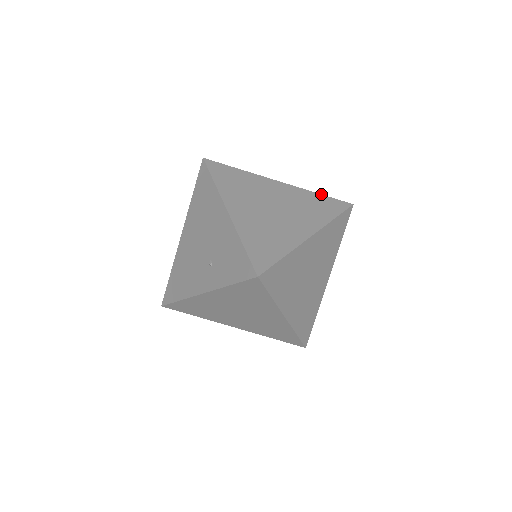
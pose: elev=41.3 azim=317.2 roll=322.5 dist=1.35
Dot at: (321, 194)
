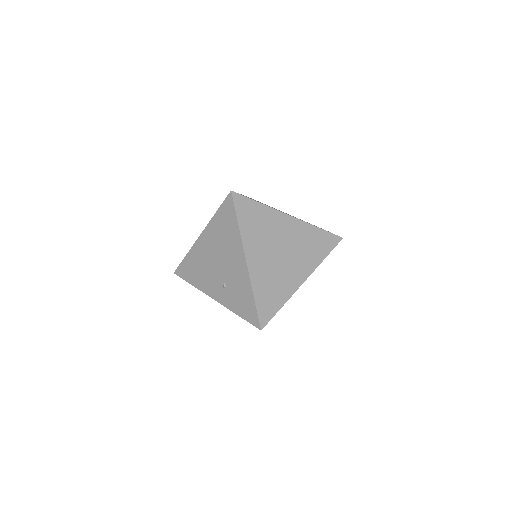
Dot at: occluded
